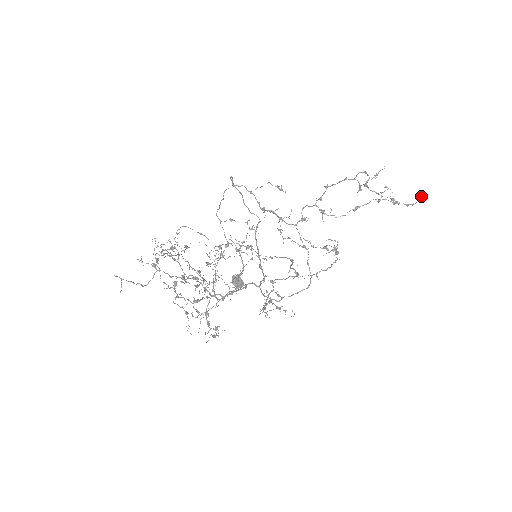
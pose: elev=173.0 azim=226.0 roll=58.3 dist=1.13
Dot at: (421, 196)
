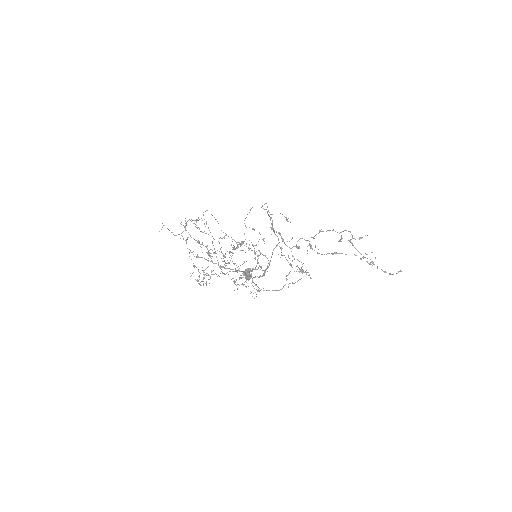
Dot at: occluded
